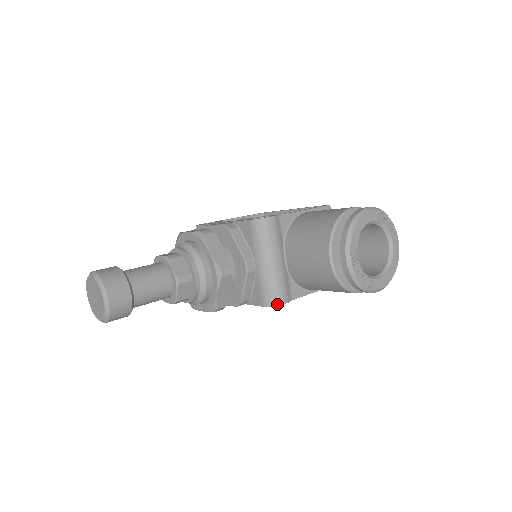
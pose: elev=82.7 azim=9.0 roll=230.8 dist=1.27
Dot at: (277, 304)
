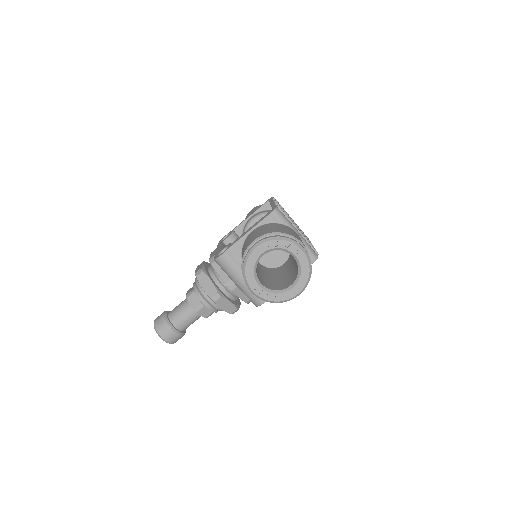
Dot at: (259, 305)
